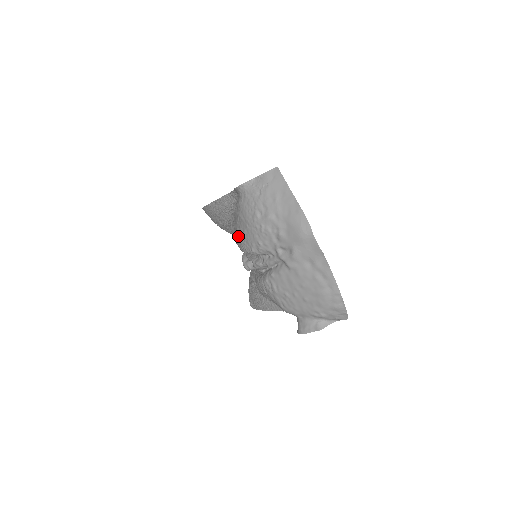
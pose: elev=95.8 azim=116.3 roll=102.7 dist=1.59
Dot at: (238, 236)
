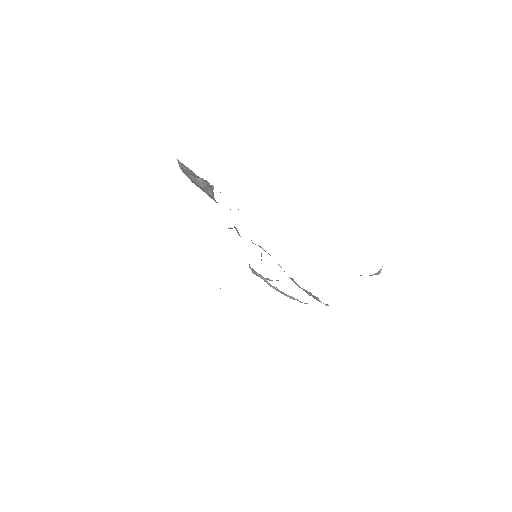
Dot at: occluded
